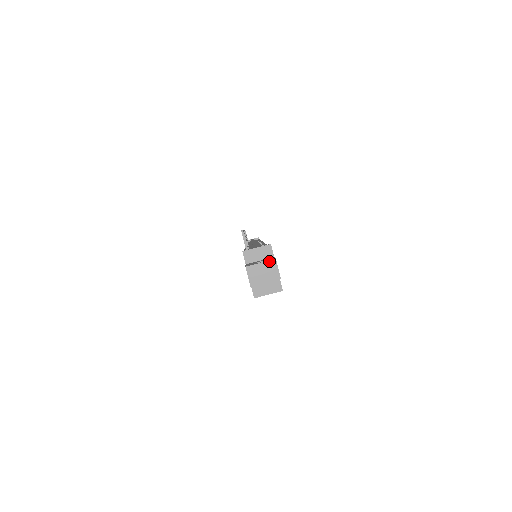
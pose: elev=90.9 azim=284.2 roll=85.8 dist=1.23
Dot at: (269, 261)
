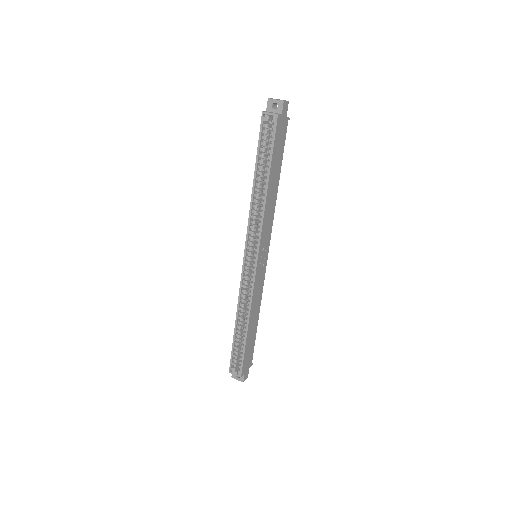
Dot at: (285, 100)
